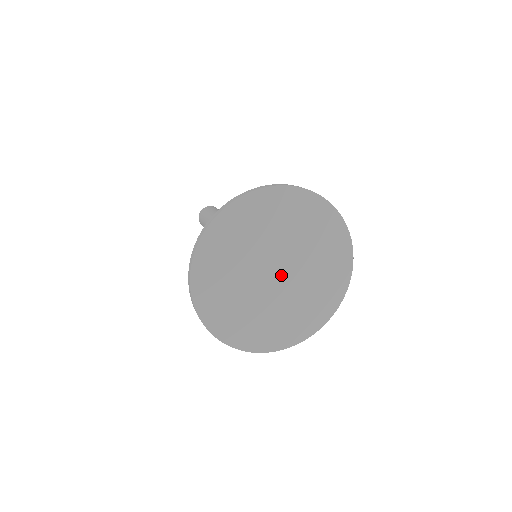
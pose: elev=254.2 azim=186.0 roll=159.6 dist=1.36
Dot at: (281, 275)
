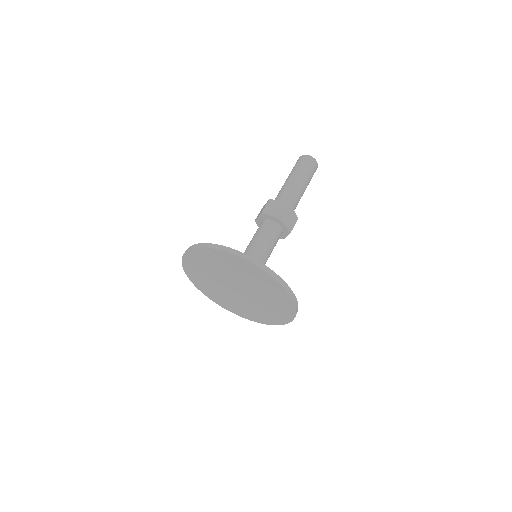
Dot at: (241, 291)
